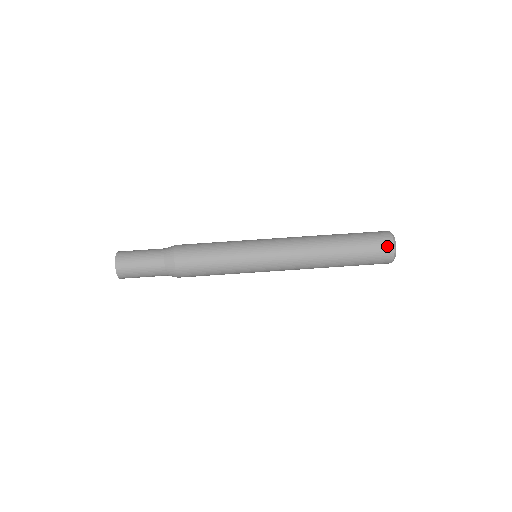
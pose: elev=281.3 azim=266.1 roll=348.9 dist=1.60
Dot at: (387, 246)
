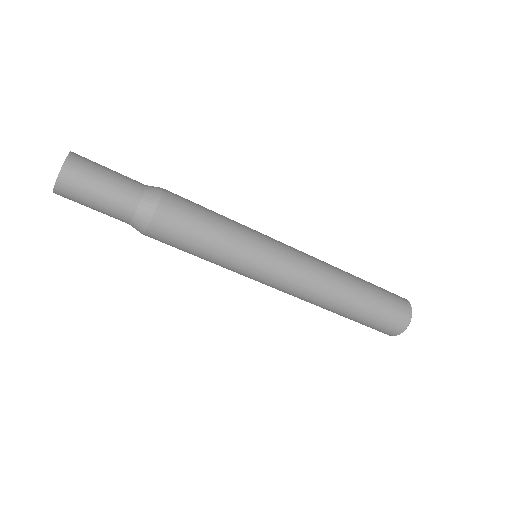
Dot at: occluded
